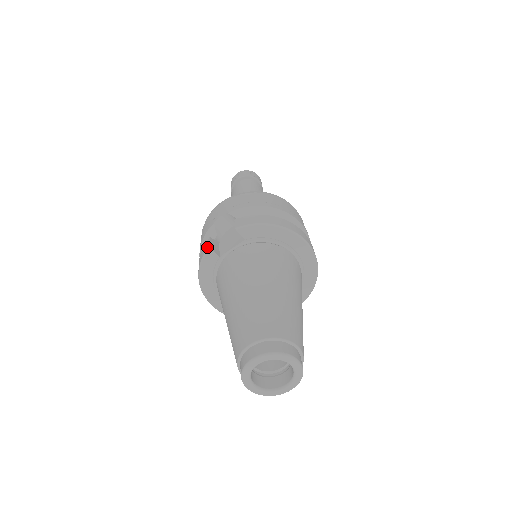
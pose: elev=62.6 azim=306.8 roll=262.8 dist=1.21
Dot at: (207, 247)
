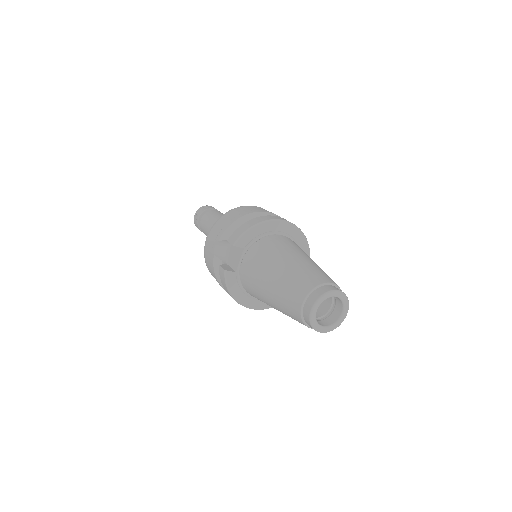
Dot at: (223, 272)
